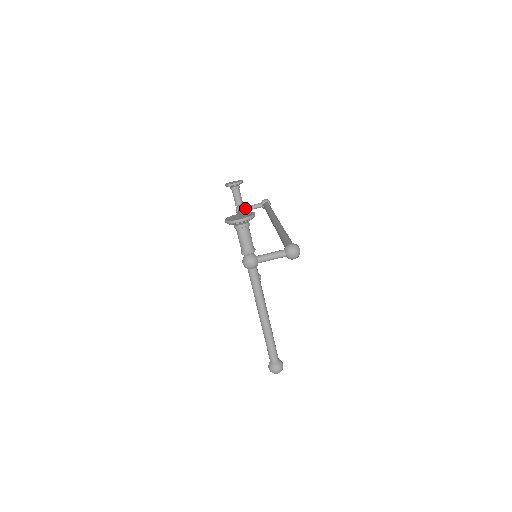
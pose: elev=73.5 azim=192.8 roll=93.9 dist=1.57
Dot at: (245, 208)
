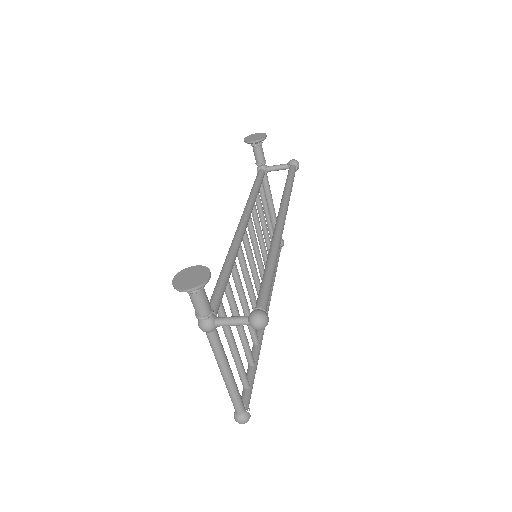
Dot at: (267, 169)
